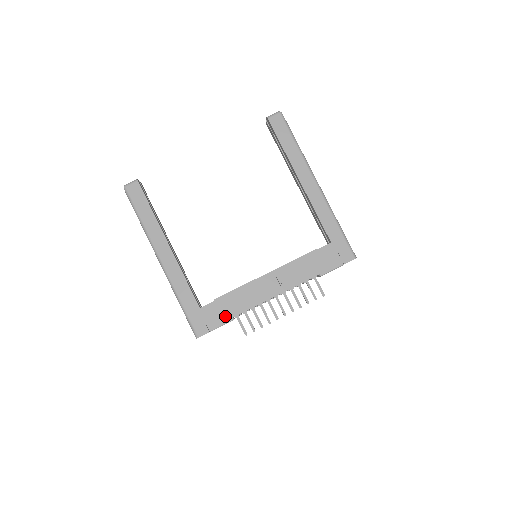
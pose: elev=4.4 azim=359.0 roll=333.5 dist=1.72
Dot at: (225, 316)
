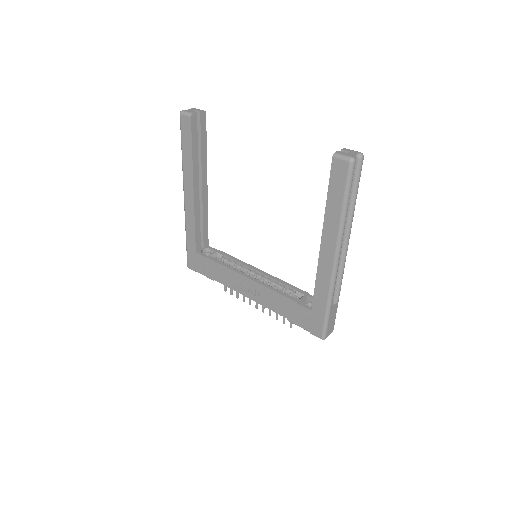
Dot at: (209, 273)
